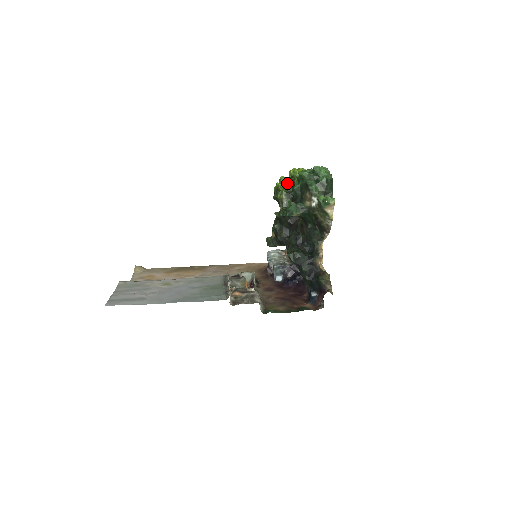
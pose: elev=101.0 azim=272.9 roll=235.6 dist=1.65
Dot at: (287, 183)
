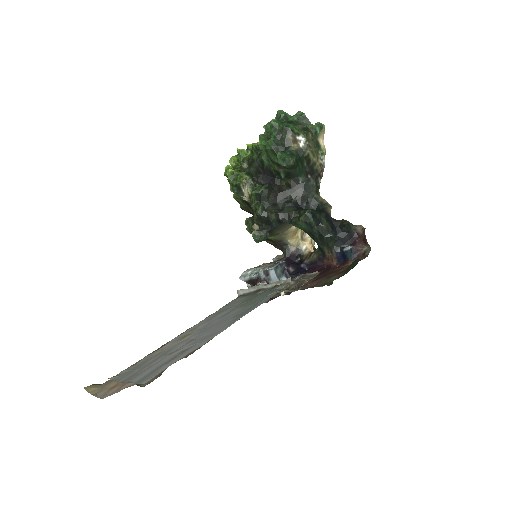
Dot at: (238, 167)
